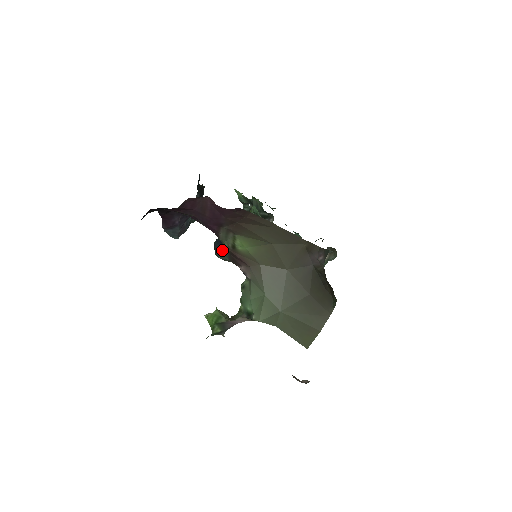
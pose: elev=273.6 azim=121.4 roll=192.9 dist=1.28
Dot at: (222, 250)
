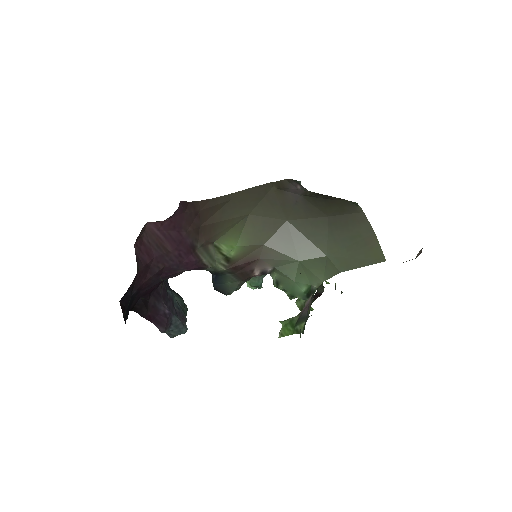
Dot at: (225, 282)
